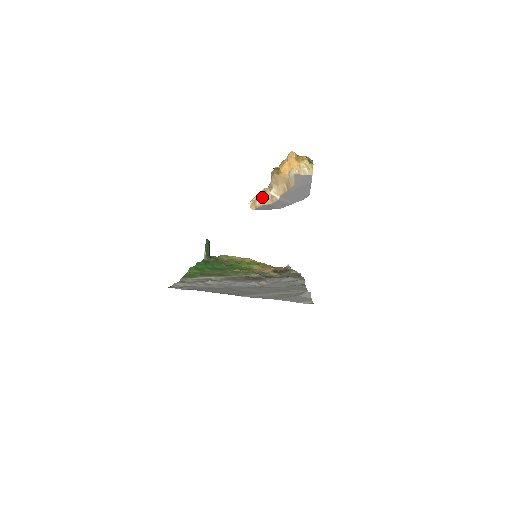
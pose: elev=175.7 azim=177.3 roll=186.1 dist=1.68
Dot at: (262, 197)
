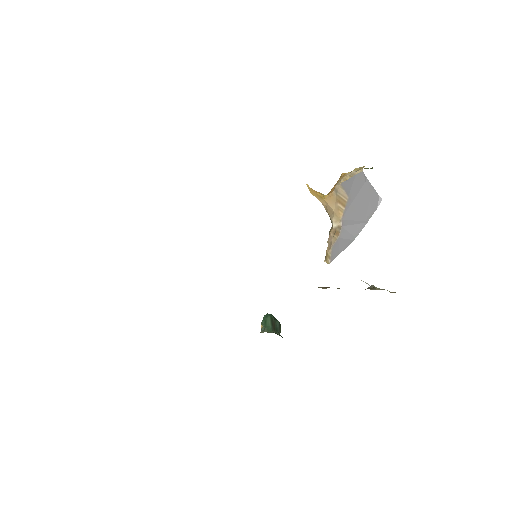
Dot at: (328, 240)
